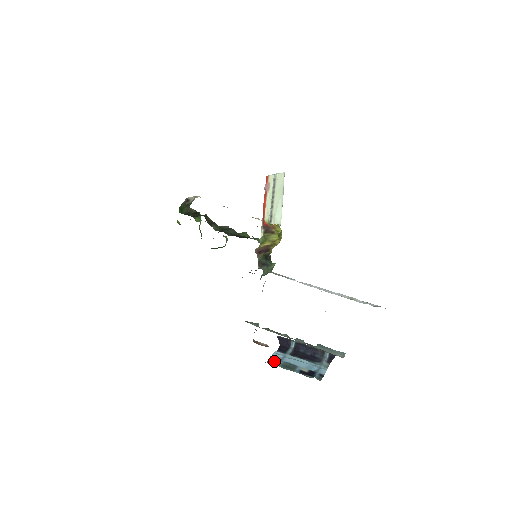
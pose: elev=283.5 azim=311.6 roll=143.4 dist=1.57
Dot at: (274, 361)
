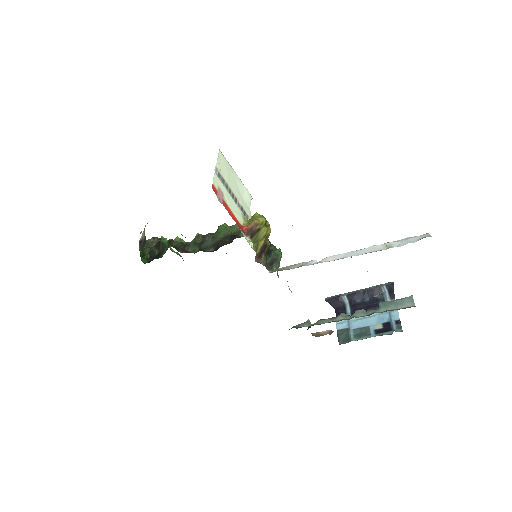
Dot at: (344, 336)
